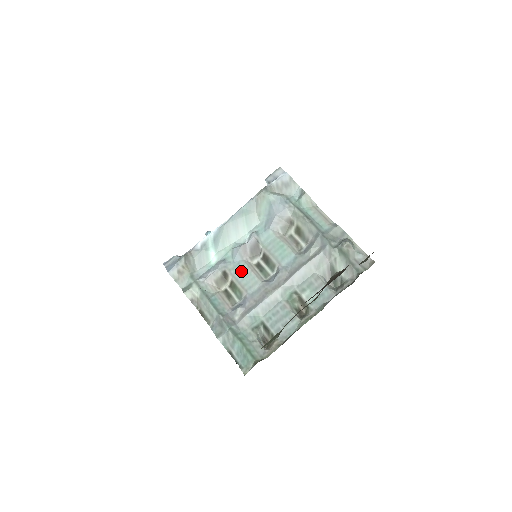
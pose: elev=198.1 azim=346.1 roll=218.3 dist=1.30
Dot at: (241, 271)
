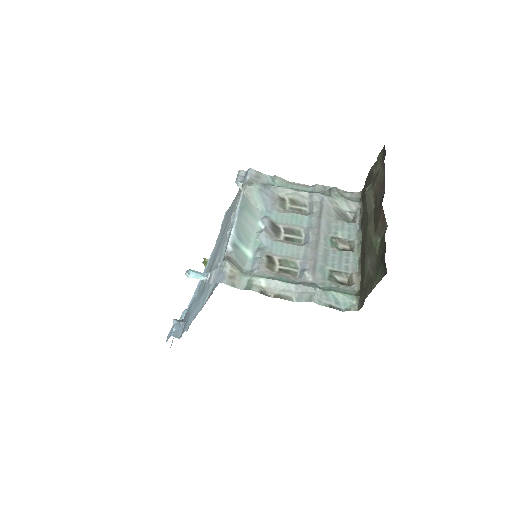
Dot at: (279, 248)
